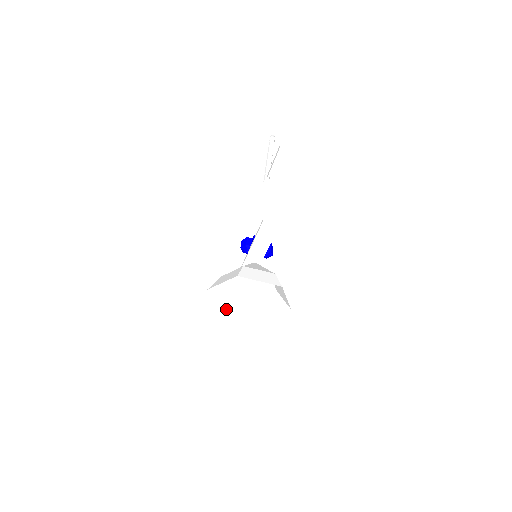
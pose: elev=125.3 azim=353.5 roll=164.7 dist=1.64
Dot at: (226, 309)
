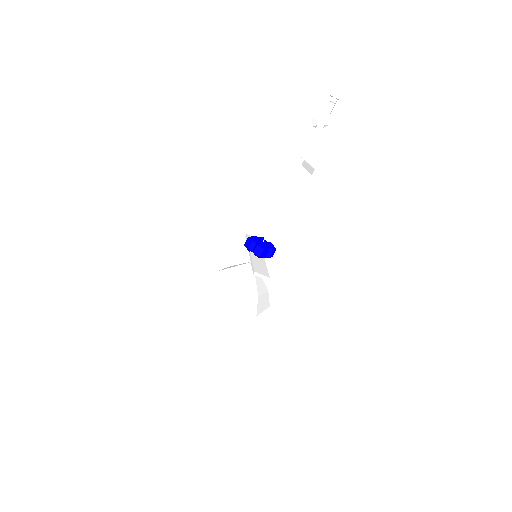
Dot at: occluded
